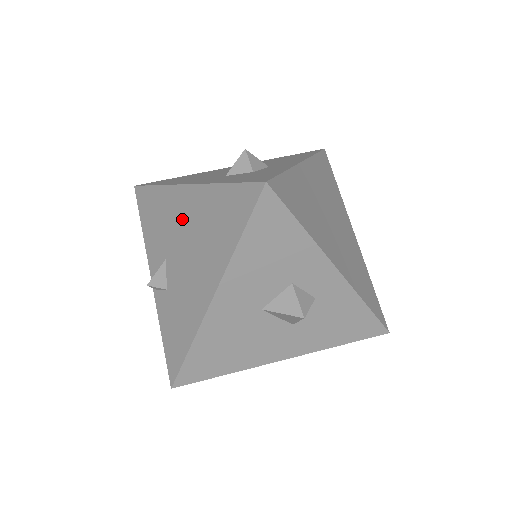
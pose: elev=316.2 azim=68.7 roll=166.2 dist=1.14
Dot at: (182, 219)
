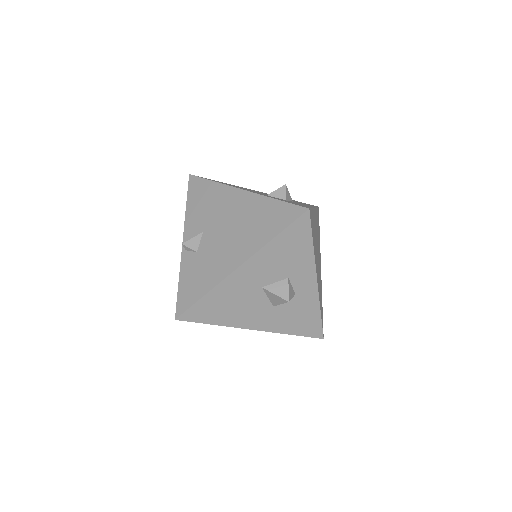
Dot at: (230, 210)
